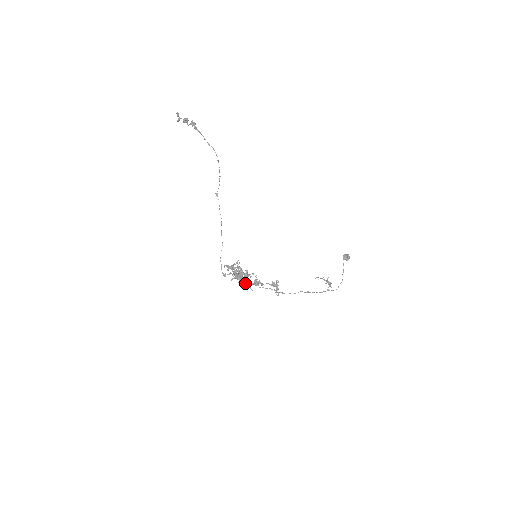
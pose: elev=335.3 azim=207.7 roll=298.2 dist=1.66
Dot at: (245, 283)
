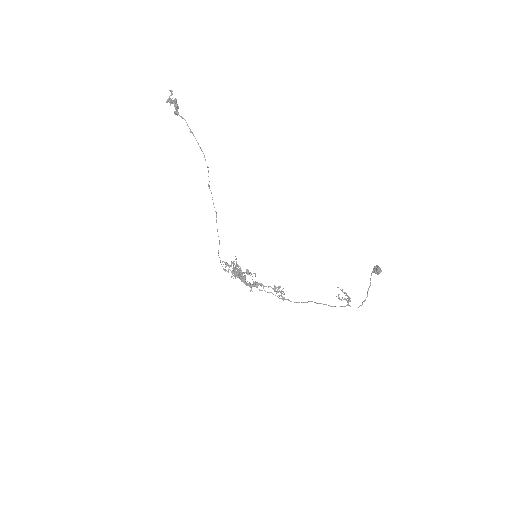
Dot at: (245, 282)
